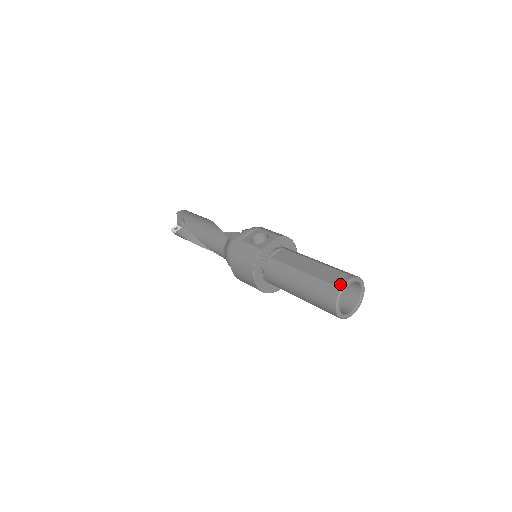
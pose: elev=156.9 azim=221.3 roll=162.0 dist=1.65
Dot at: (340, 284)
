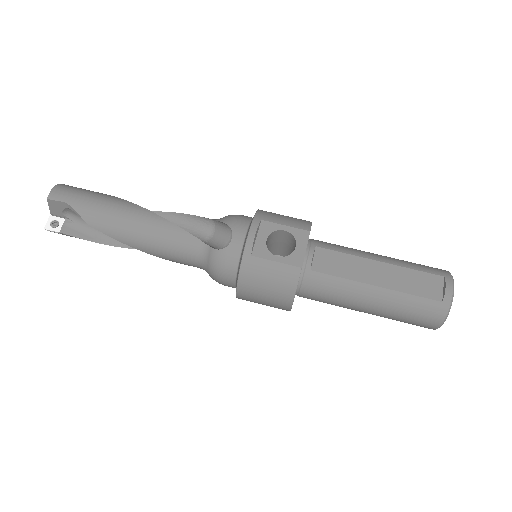
Dot at: (446, 298)
